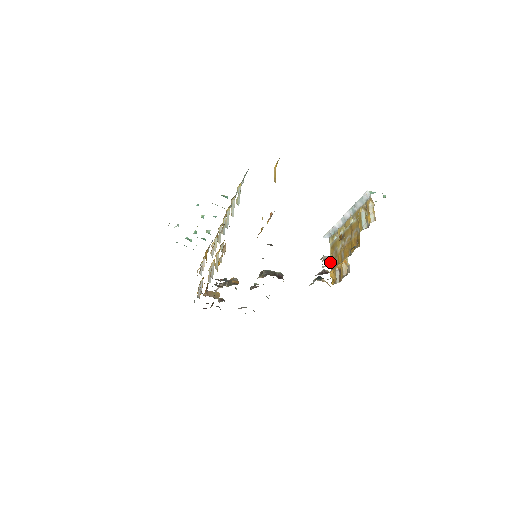
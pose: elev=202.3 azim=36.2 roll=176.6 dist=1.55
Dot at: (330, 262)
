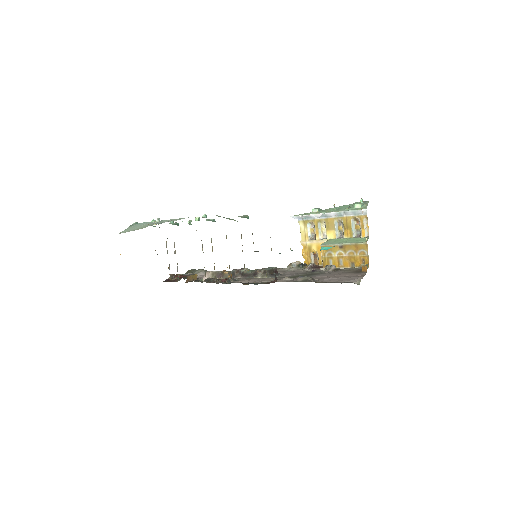
Dot at: (301, 243)
